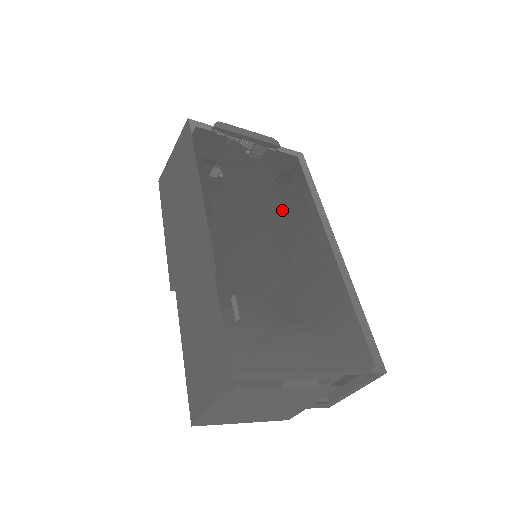
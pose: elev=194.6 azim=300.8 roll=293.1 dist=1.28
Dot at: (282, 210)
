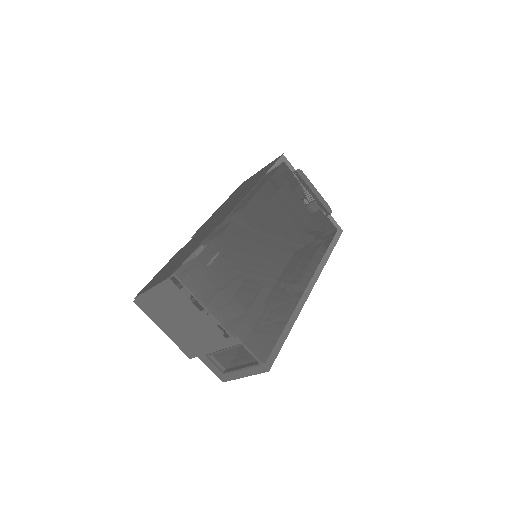
Dot at: (293, 241)
